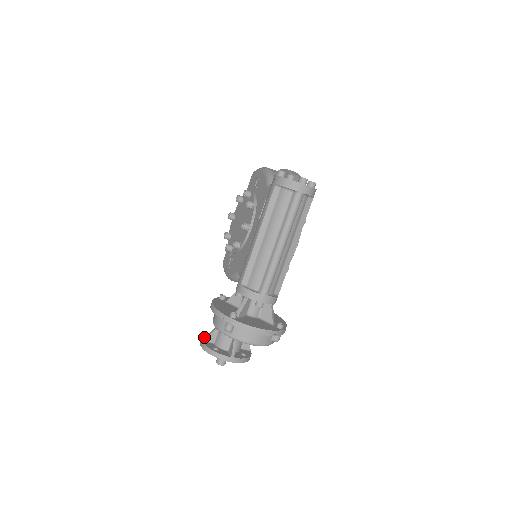
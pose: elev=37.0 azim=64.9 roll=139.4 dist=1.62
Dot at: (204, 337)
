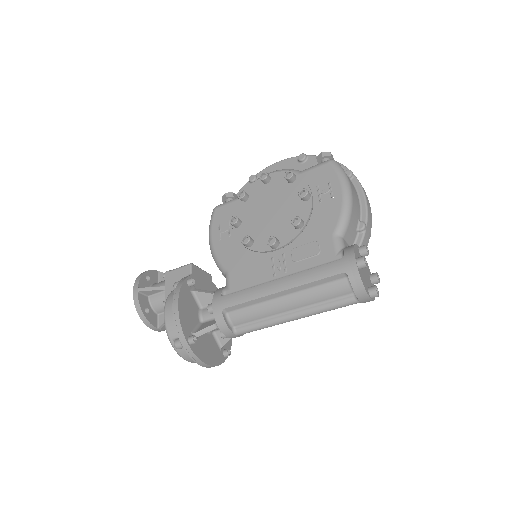
Dot at: (142, 288)
